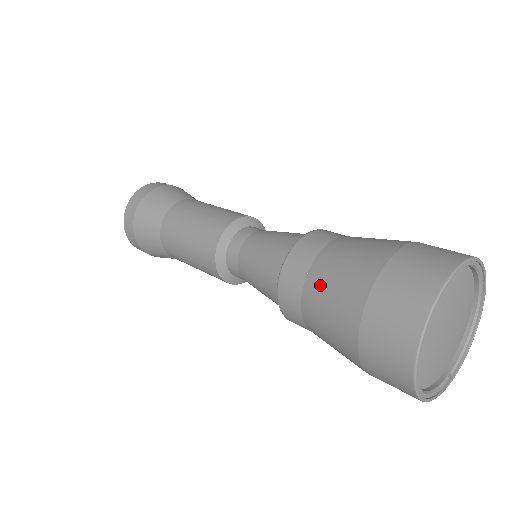
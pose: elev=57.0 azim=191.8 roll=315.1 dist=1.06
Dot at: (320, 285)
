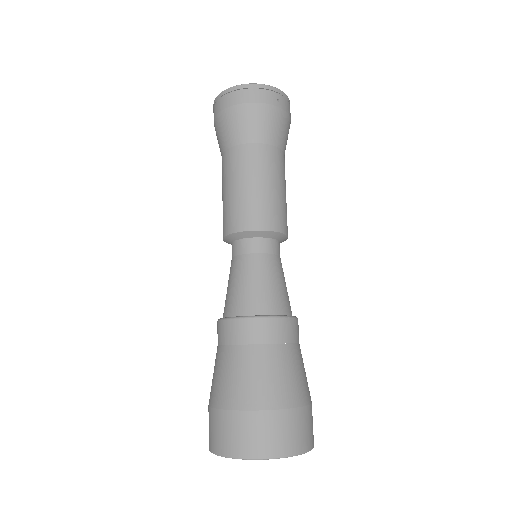
Dot at: (230, 362)
